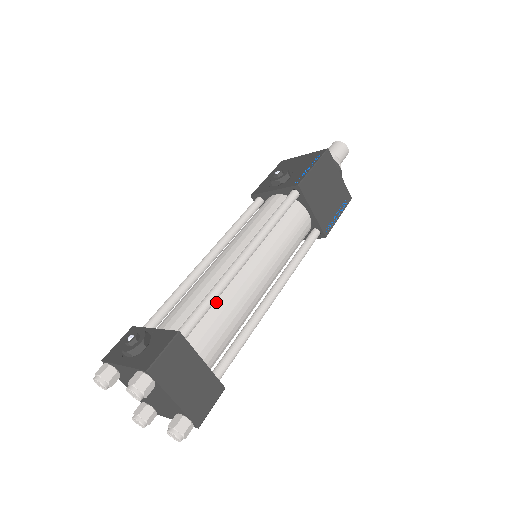
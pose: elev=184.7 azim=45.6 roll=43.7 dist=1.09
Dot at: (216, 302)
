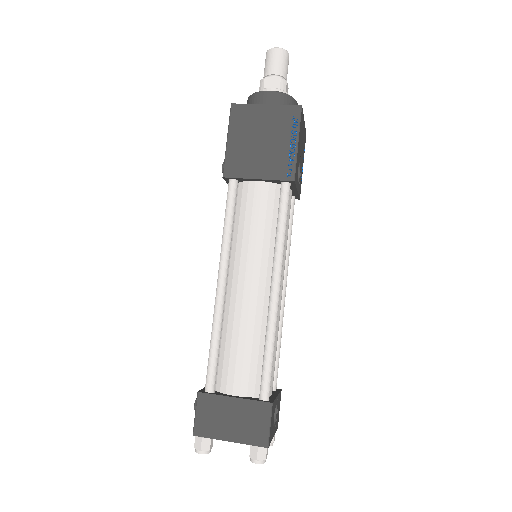
Dot at: (224, 340)
